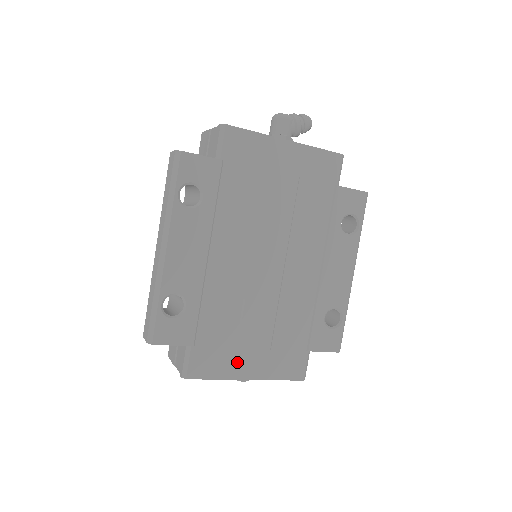
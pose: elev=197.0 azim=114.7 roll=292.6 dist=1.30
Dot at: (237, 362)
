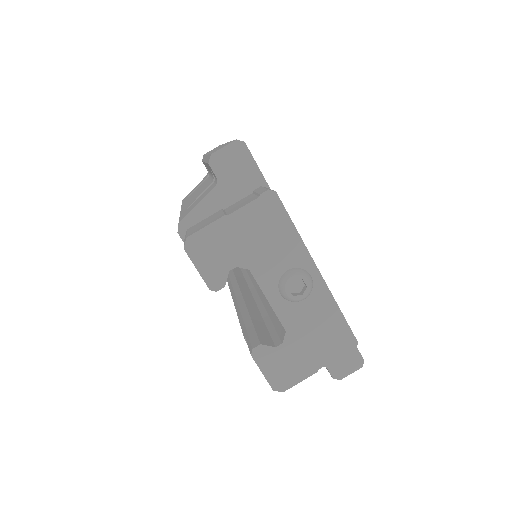
Dot at: occluded
